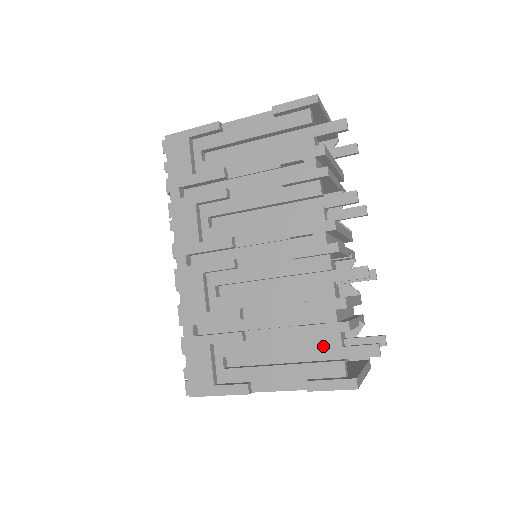
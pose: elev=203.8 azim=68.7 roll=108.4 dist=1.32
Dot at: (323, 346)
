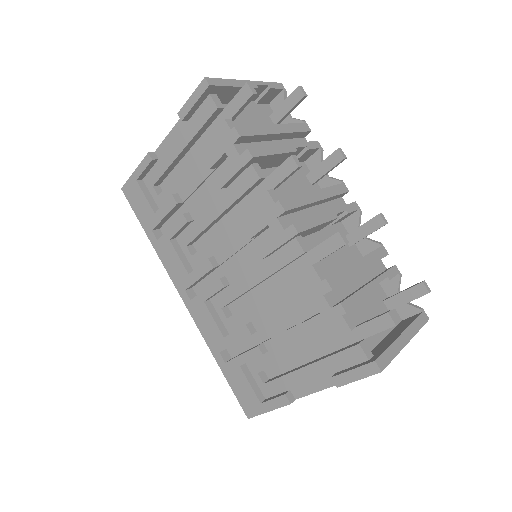
Dot at: (333, 335)
